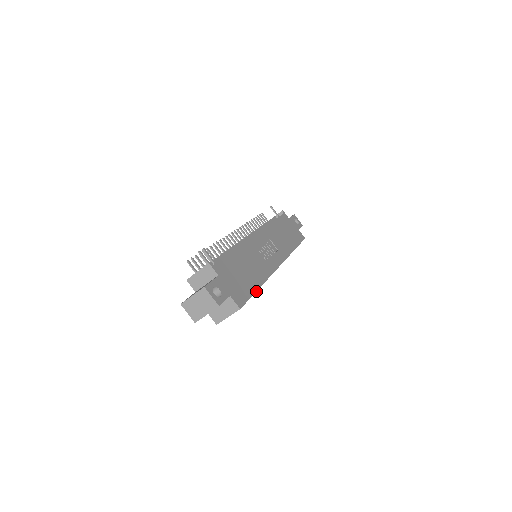
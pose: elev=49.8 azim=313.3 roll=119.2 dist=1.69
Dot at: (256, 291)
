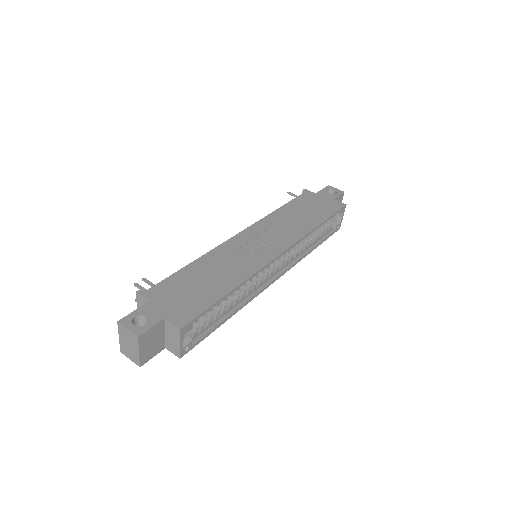
Dot at: (221, 298)
